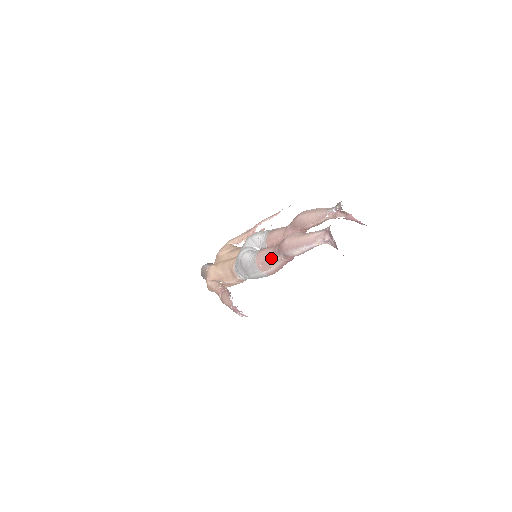
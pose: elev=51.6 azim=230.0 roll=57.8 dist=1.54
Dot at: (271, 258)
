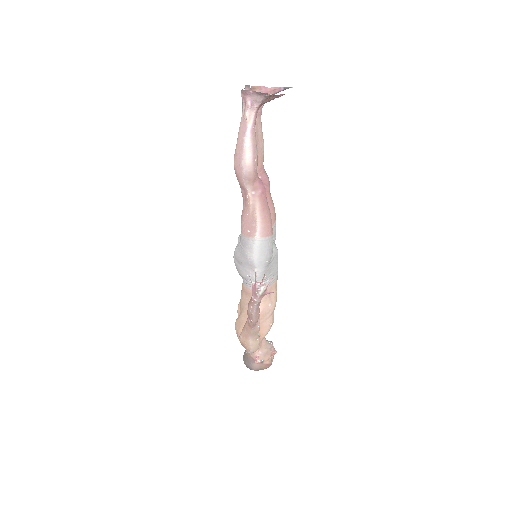
Dot at: (246, 208)
